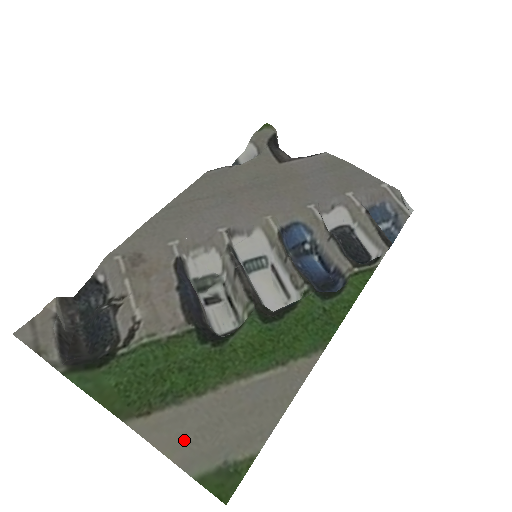
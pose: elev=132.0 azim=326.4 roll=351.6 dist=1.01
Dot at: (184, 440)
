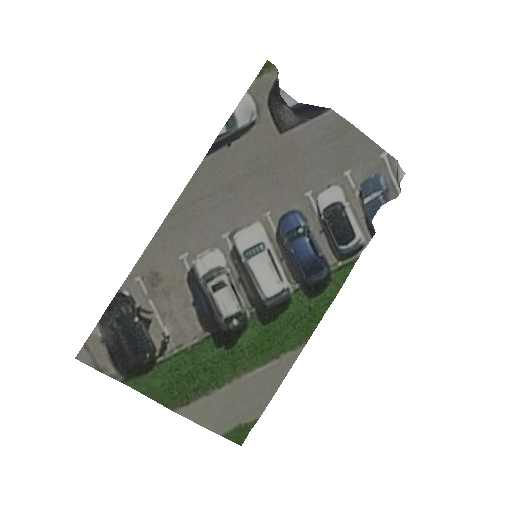
Dot at: (213, 416)
